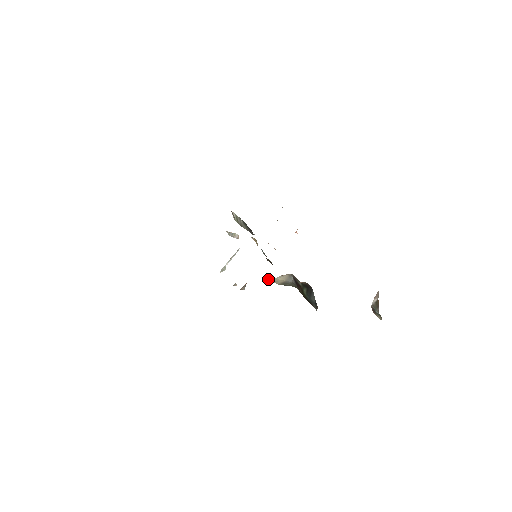
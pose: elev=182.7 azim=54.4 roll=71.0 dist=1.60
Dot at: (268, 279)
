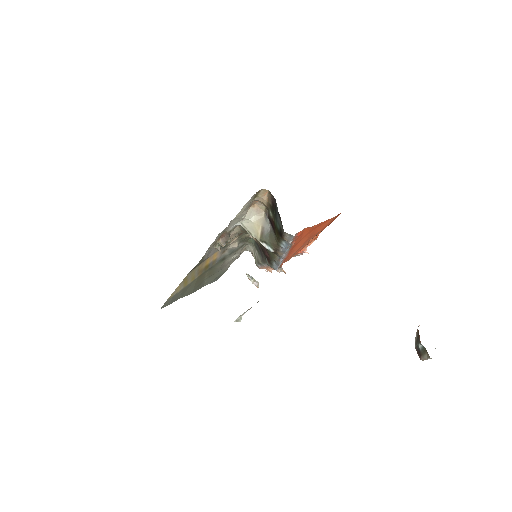
Dot at: (246, 228)
